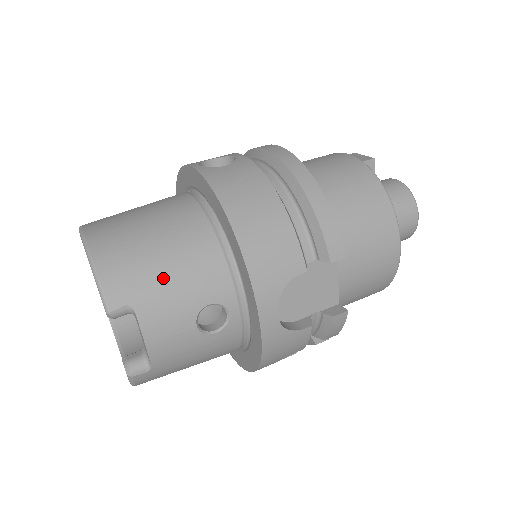
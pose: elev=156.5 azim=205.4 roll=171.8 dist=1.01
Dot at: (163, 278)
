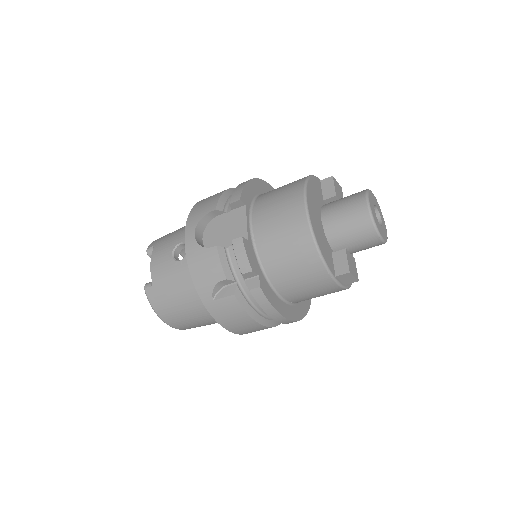
Dot at: (171, 235)
